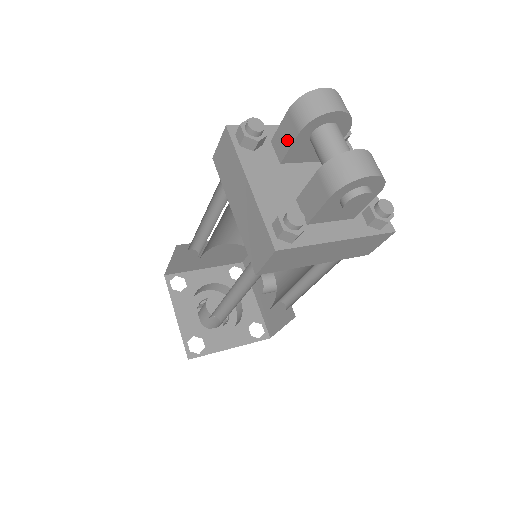
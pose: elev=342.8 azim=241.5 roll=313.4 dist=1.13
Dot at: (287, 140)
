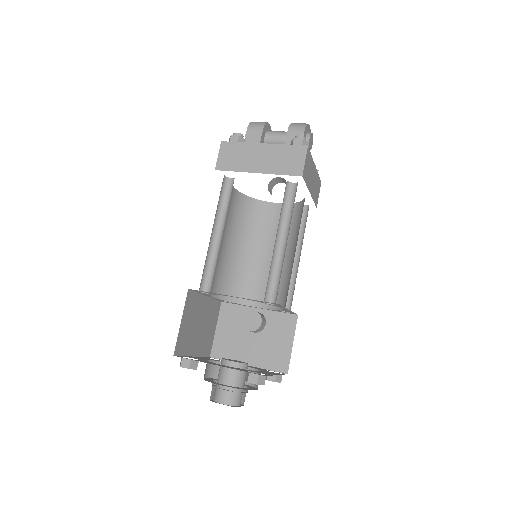
Dot at: (256, 141)
